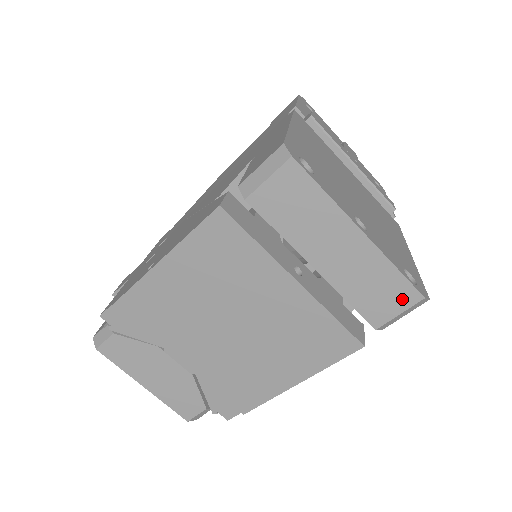
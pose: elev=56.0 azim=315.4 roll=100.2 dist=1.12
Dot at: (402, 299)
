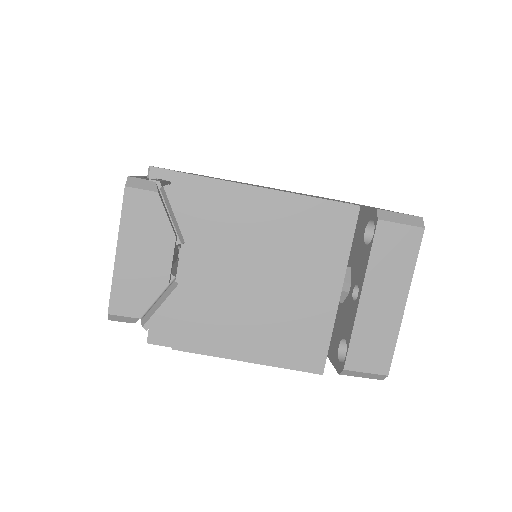
Dot at: (378, 364)
